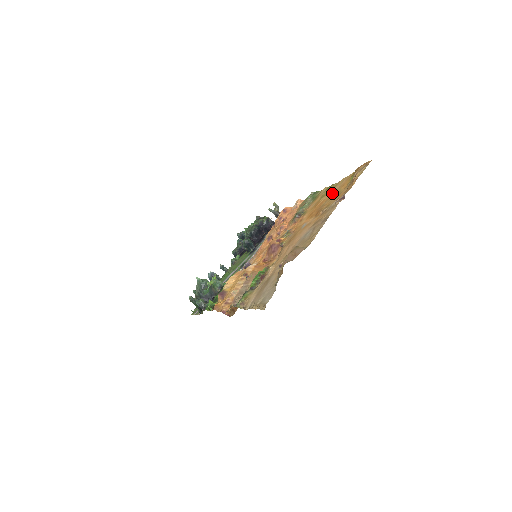
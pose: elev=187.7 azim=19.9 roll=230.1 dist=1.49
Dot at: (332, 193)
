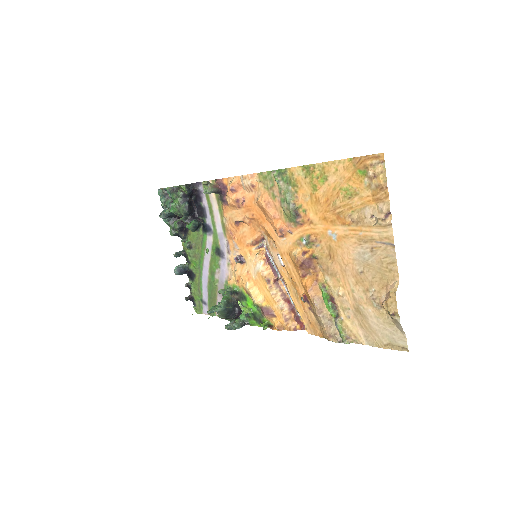
Dot at: (335, 188)
